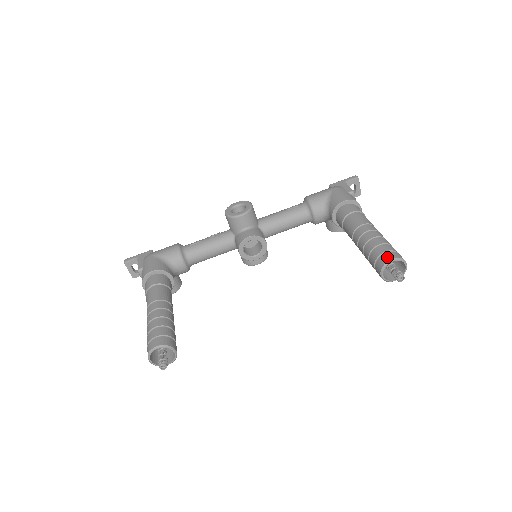
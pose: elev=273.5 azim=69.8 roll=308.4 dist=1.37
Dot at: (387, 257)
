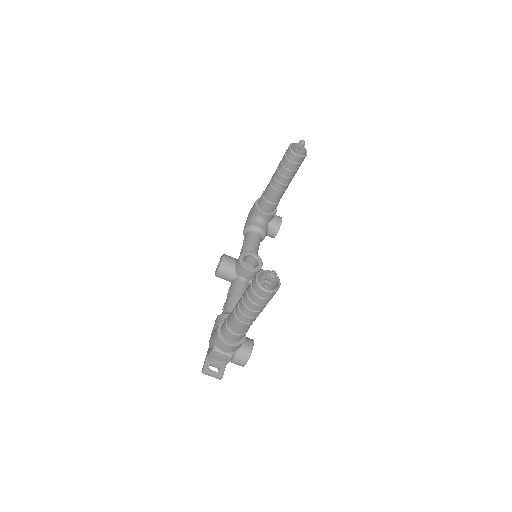
Dot at: (287, 150)
